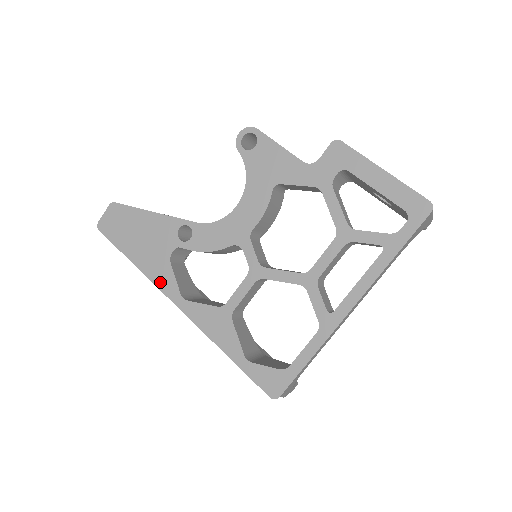
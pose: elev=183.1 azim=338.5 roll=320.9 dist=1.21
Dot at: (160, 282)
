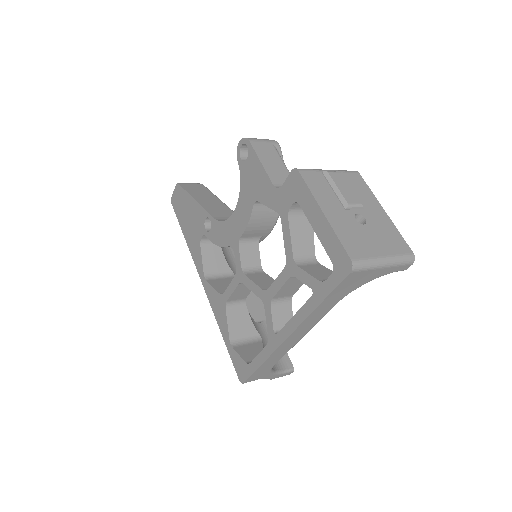
Dot at: (195, 259)
